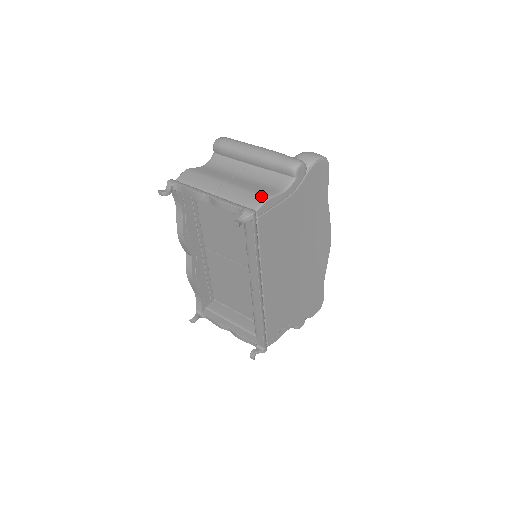
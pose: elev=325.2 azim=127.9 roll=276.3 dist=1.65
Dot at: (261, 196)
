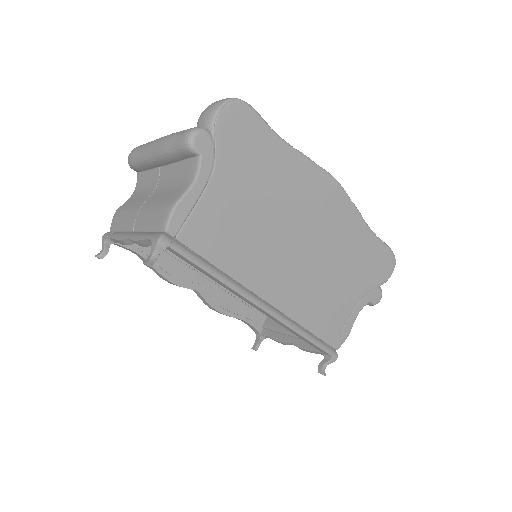
Dot at: (166, 208)
